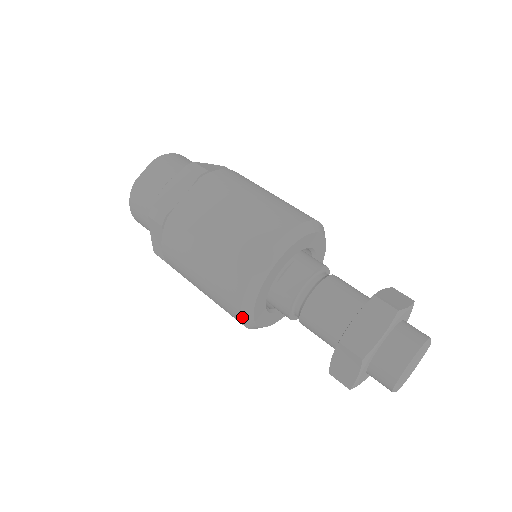
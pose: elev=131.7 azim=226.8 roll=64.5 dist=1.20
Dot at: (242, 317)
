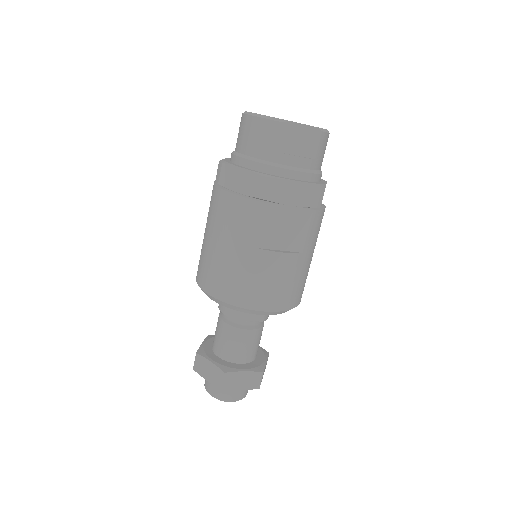
Dot at: (207, 293)
